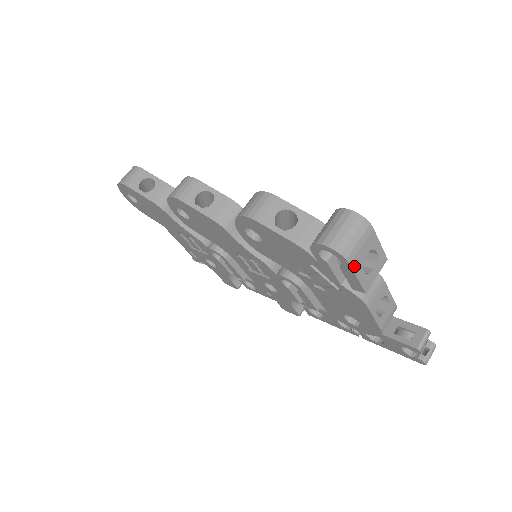
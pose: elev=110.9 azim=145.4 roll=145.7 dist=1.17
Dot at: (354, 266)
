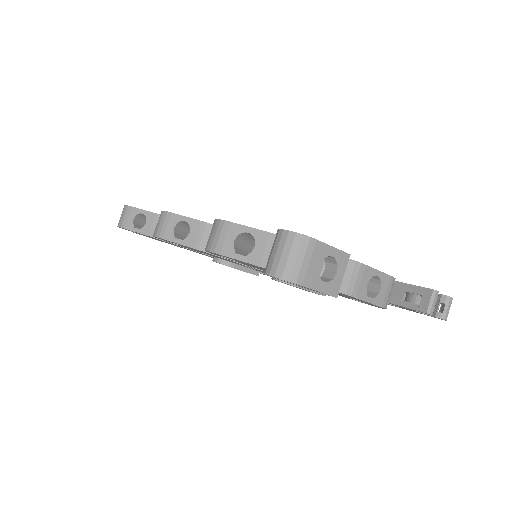
Dot at: (308, 284)
